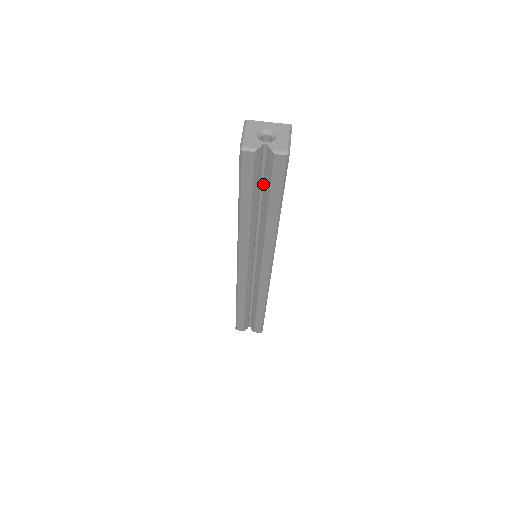
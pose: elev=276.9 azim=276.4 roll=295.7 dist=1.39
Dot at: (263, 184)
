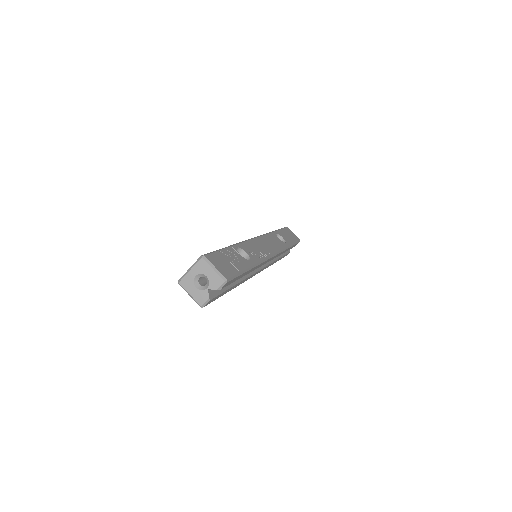
Dot at: occluded
